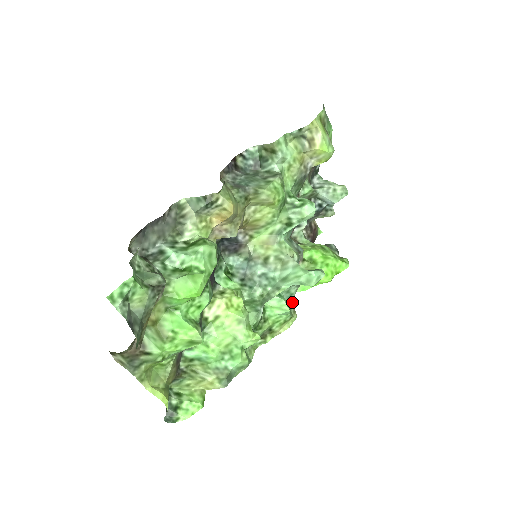
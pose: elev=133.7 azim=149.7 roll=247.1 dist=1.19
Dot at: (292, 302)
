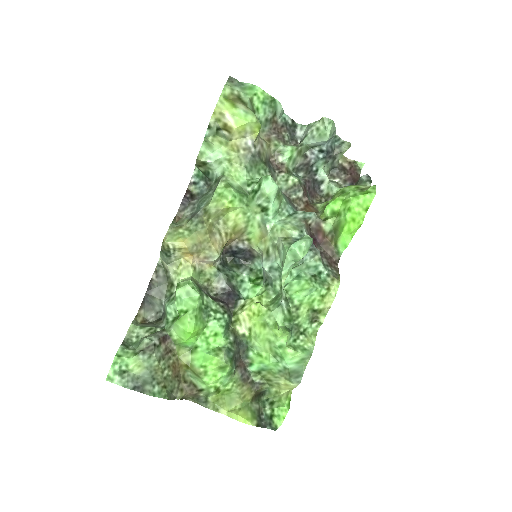
Dot at: (326, 271)
